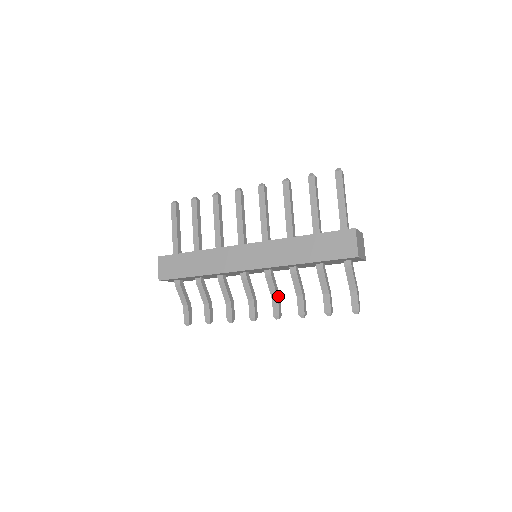
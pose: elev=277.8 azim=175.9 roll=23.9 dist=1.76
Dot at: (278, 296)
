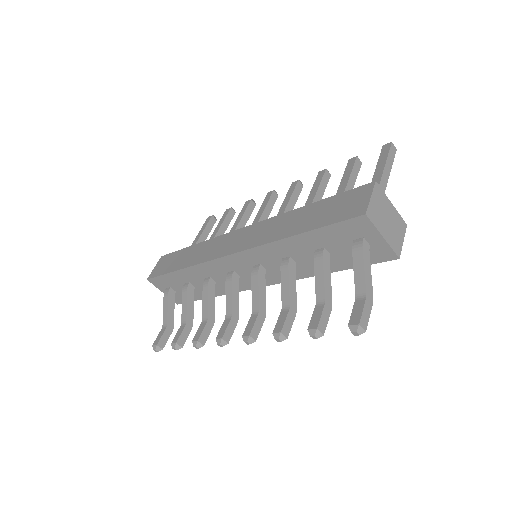
Dot at: (262, 310)
